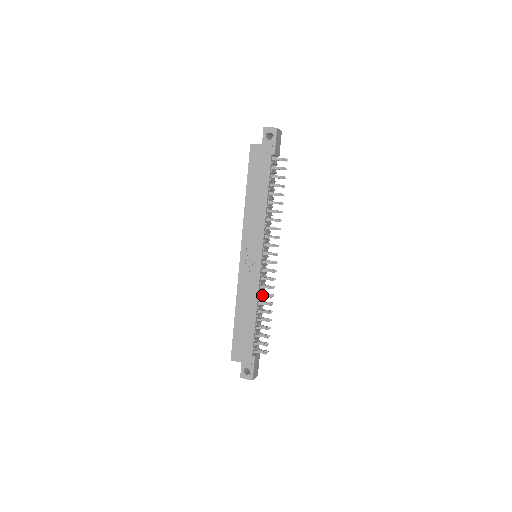
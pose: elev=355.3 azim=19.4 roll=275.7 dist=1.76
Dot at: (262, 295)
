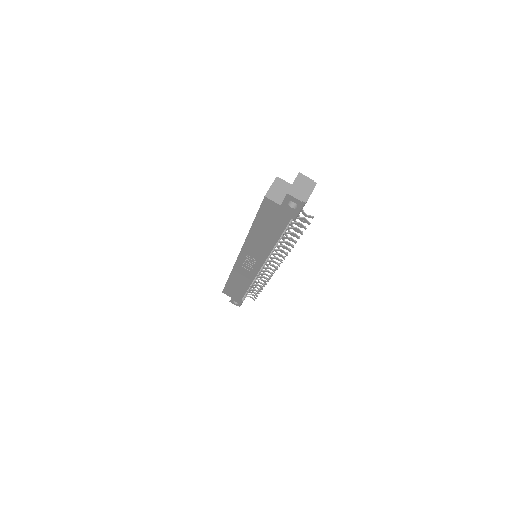
Dot at: occluded
